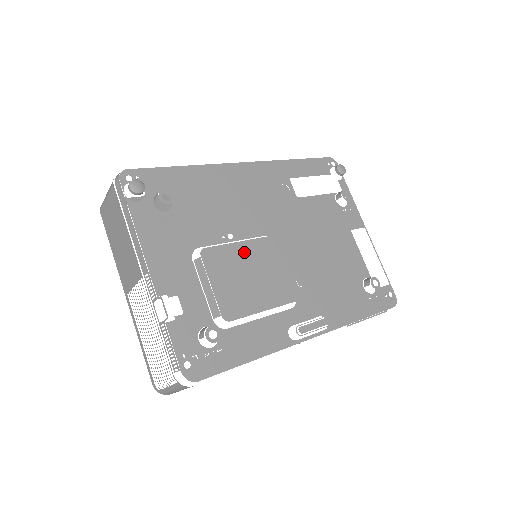
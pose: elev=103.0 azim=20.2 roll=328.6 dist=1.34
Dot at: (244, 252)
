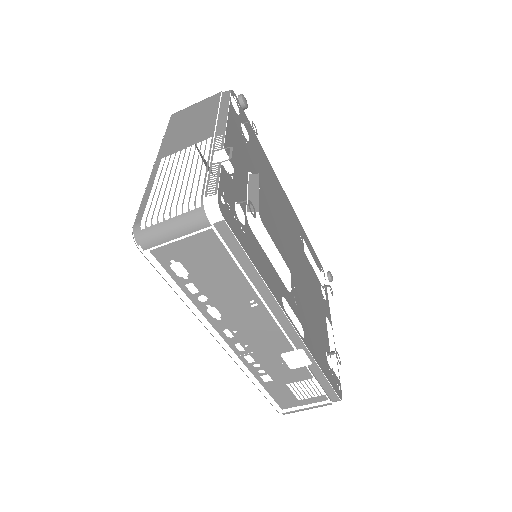
Dot at: (280, 214)
